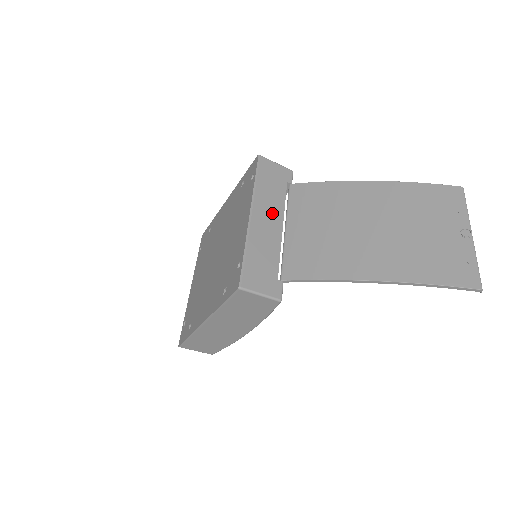
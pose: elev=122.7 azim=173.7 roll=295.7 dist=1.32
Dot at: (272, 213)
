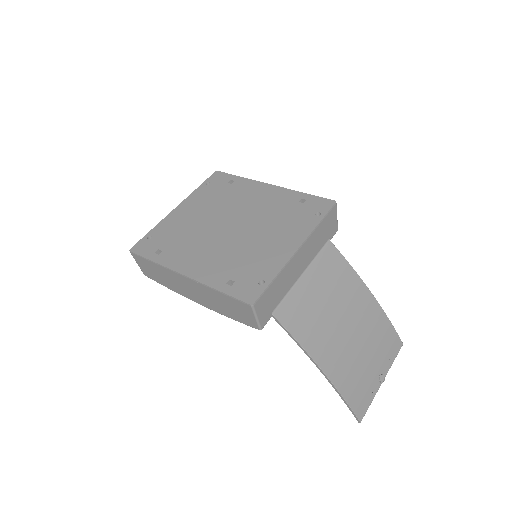
Dot at: (307, 257)
